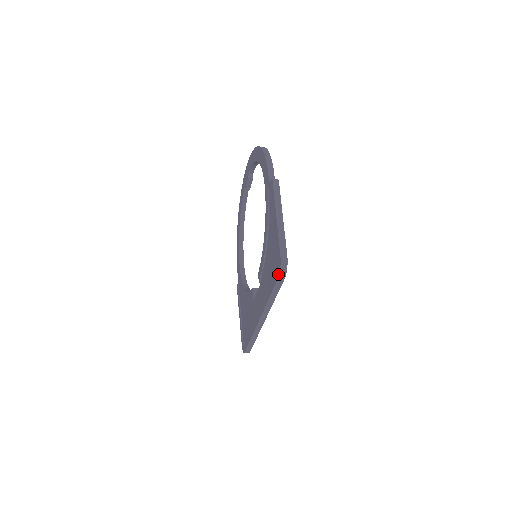
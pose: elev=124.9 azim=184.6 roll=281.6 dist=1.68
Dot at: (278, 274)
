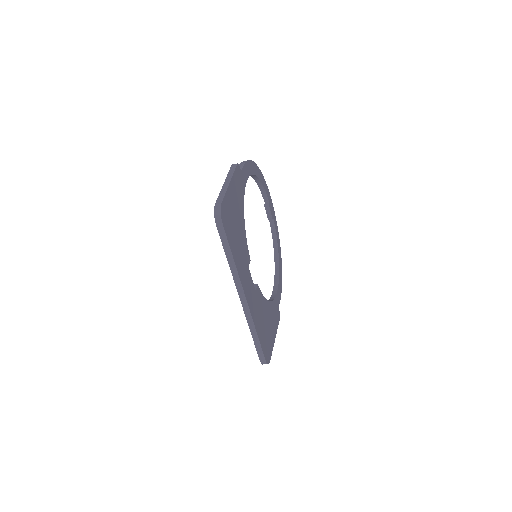
Dot at: (215, 222)
